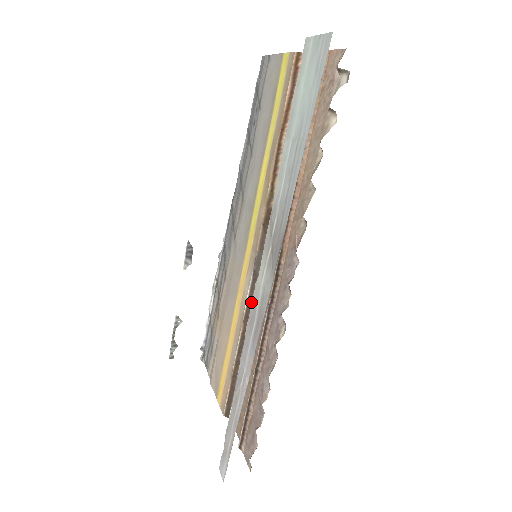
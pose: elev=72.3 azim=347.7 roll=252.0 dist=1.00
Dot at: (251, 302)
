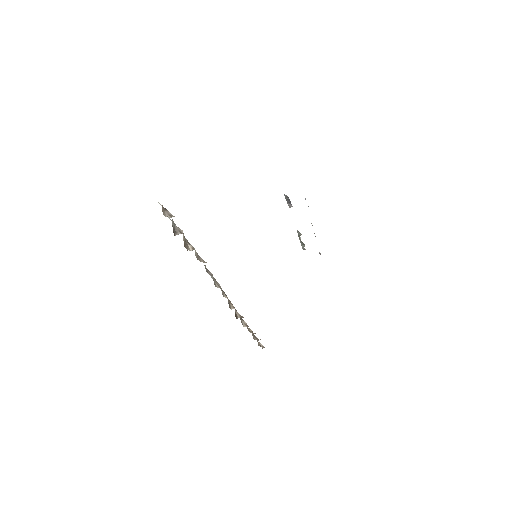
Dot at: occluded
